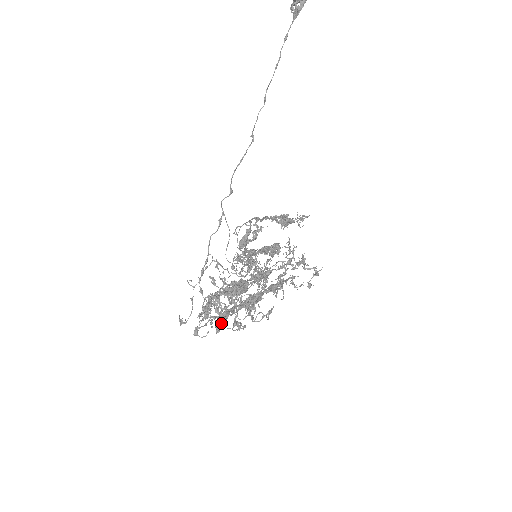
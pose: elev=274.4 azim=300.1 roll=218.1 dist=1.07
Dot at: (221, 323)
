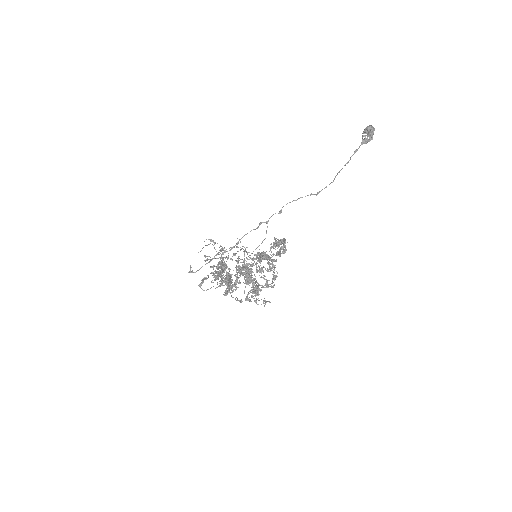
Dot at: (229, 291)
